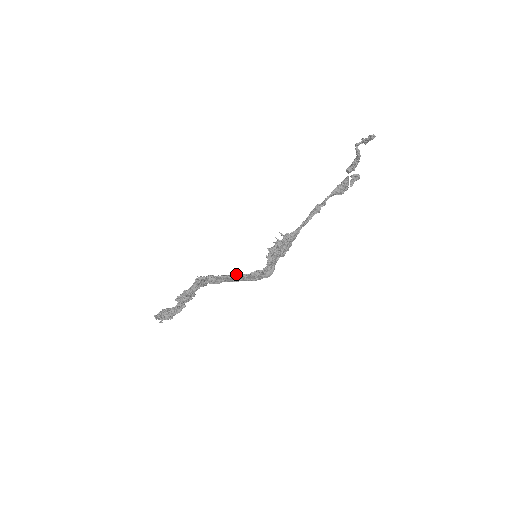
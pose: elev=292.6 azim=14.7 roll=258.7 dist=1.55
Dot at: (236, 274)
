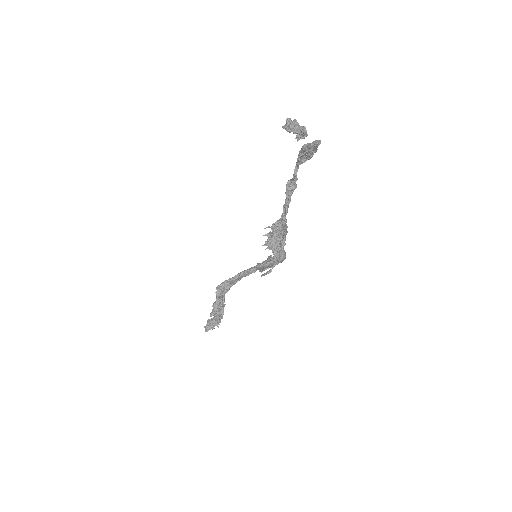
Dot at: (250, 269)
